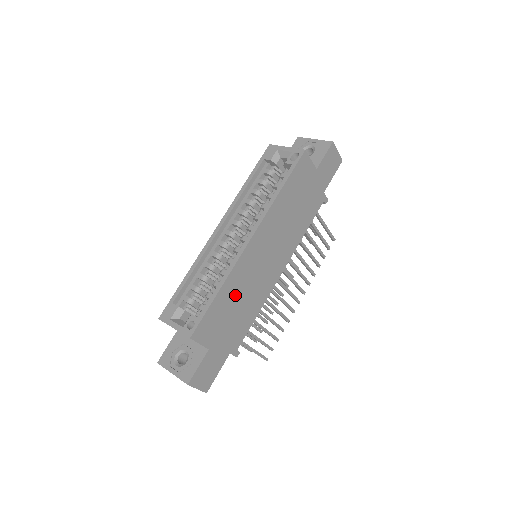
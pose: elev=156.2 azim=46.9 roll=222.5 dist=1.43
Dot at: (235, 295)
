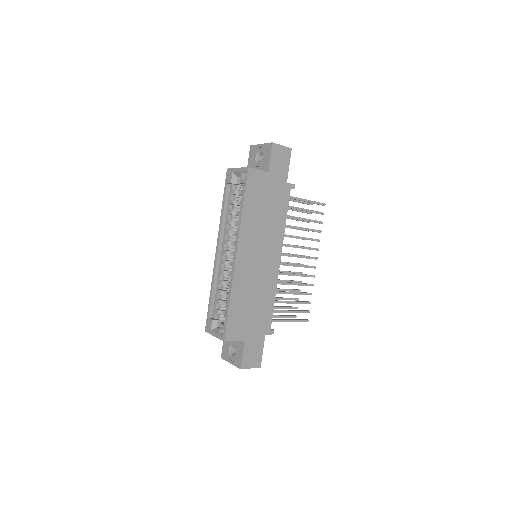
Dot at: (246, 297)
